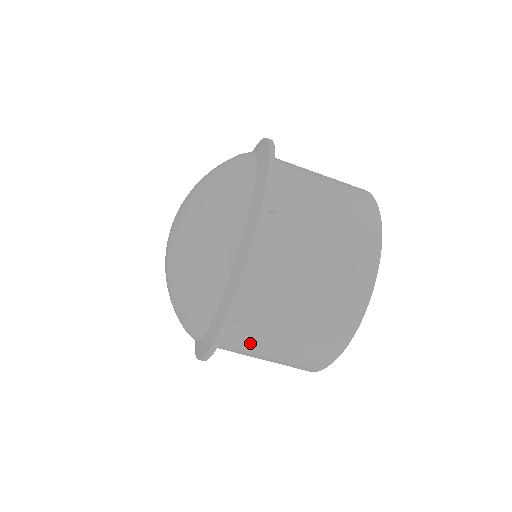
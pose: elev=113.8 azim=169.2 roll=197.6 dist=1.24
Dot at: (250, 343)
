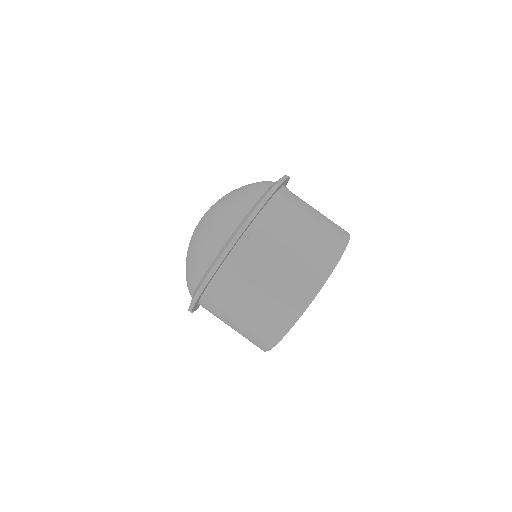
Dot at: (218, 314)
